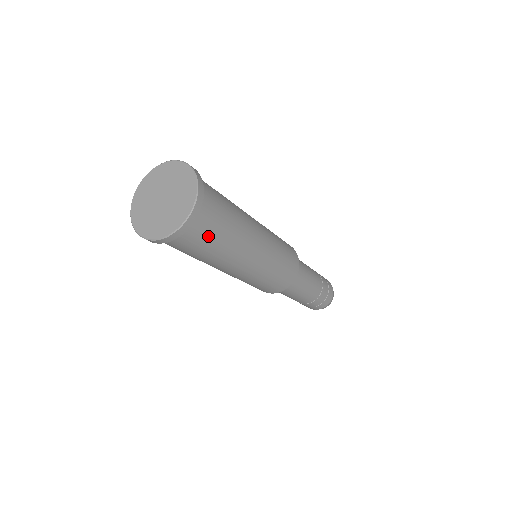
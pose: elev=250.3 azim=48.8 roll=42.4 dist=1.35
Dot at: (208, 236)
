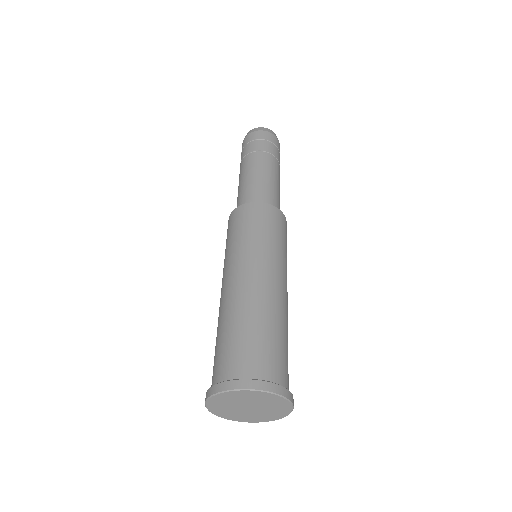
Dot at: occluded
